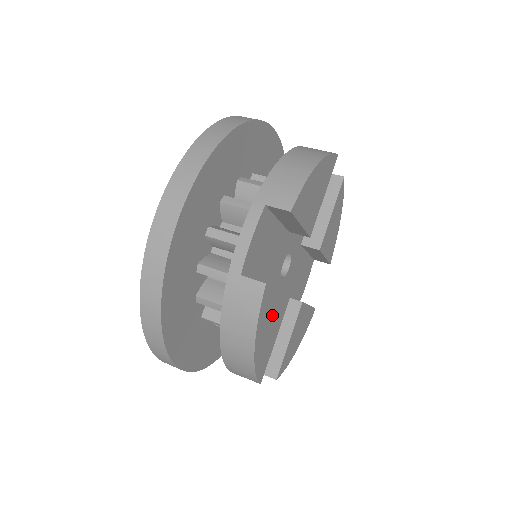
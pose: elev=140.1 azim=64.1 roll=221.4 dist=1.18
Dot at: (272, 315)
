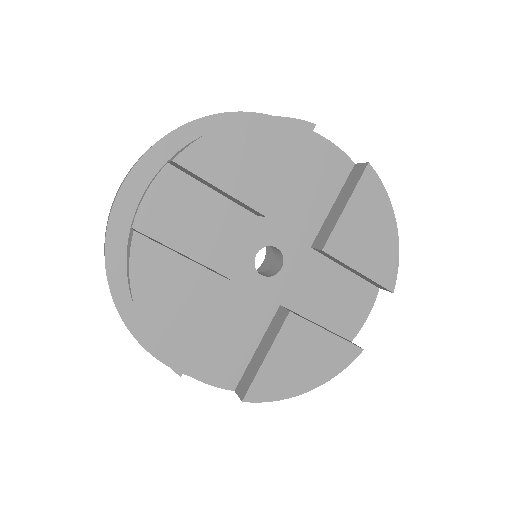
Dot at: (176, 284)
